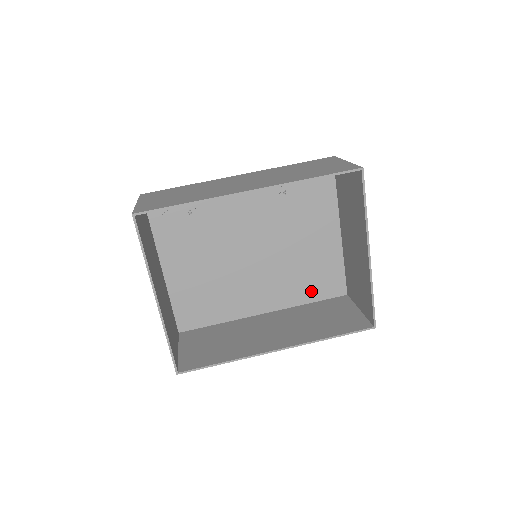
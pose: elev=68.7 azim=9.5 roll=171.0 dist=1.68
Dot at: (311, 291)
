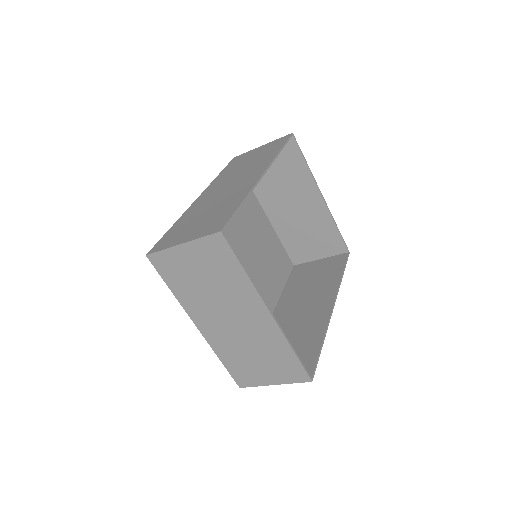
Dot at: (280, 276)
